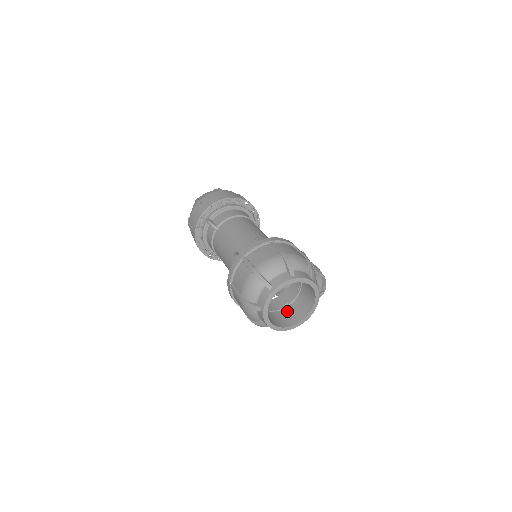
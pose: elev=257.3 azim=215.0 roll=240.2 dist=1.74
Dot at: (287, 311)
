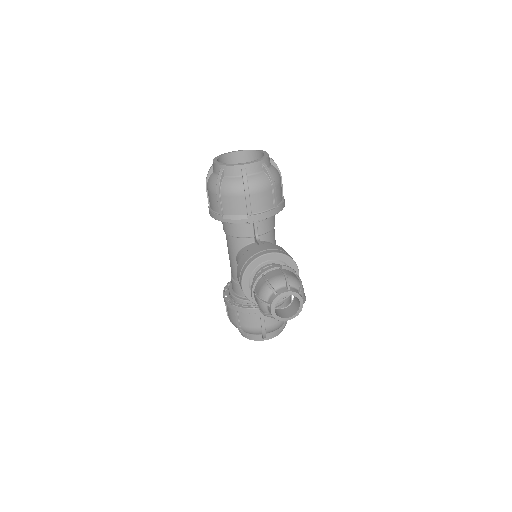
Dot at: occluded
